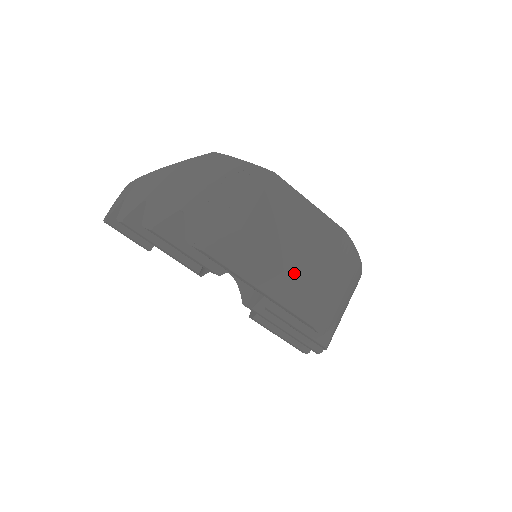
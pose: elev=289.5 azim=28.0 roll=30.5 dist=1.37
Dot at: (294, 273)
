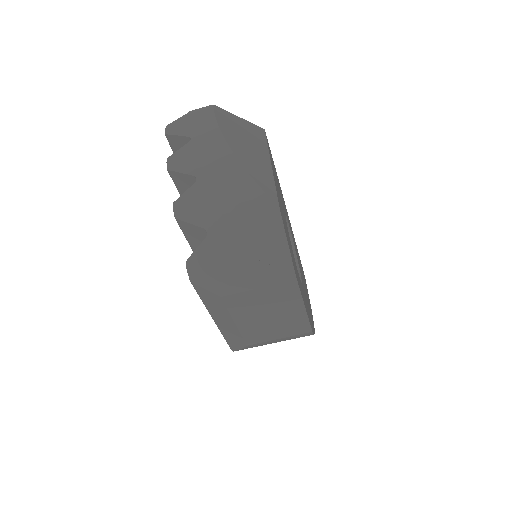
Dot at: (244, 332)
